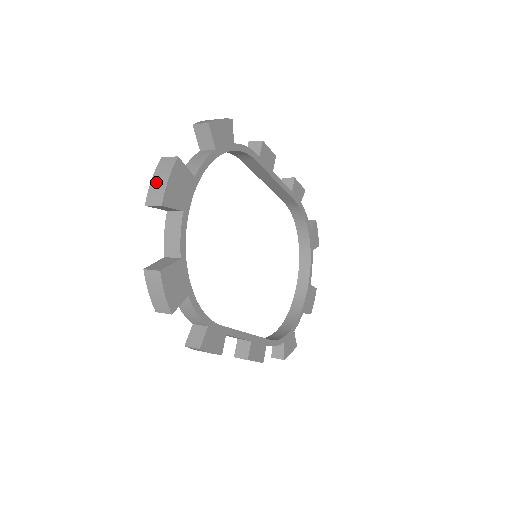
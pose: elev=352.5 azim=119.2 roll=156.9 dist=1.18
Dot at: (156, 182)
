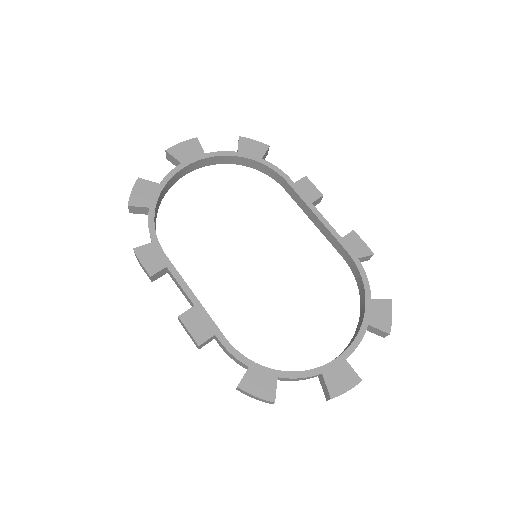
Dot at: occluded
